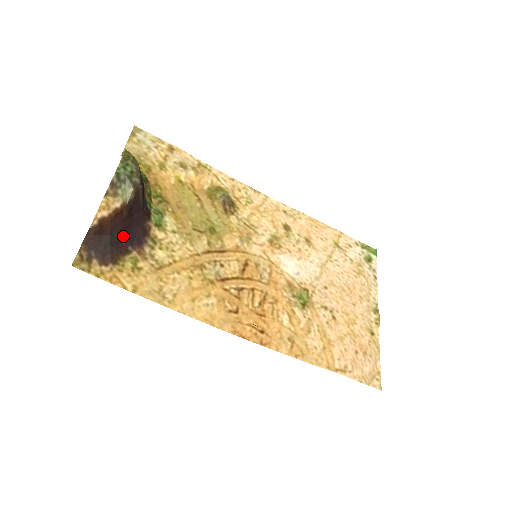
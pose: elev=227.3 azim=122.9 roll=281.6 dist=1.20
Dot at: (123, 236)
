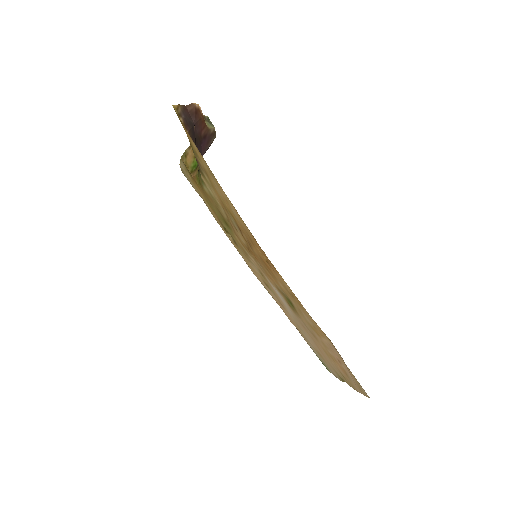
Dot at: (195, 140)
